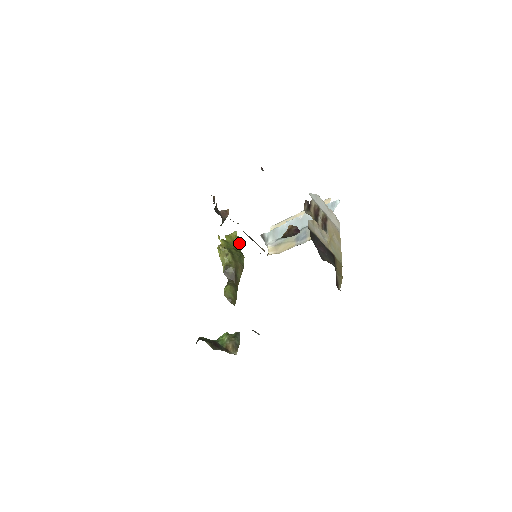
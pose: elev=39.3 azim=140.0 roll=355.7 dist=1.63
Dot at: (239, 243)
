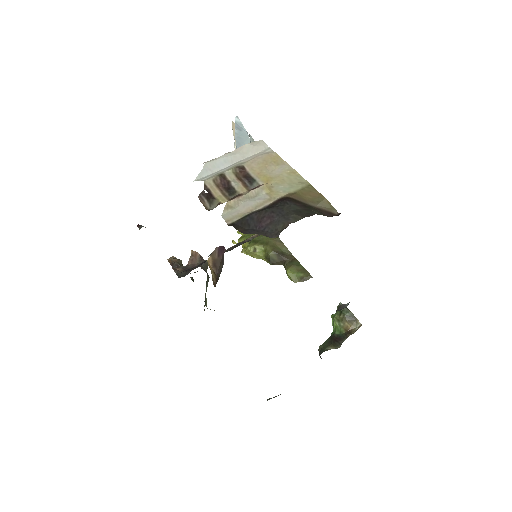
Dot at: occluded
